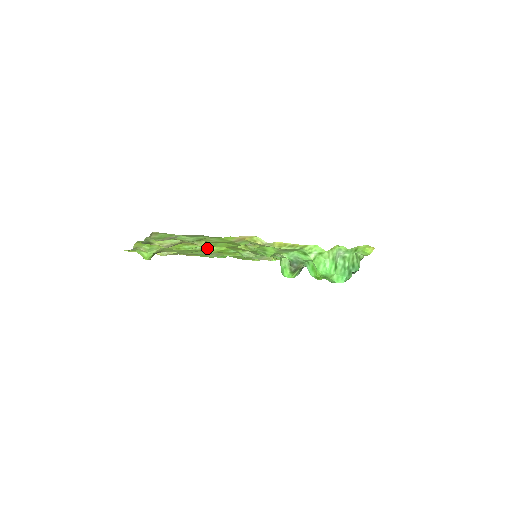
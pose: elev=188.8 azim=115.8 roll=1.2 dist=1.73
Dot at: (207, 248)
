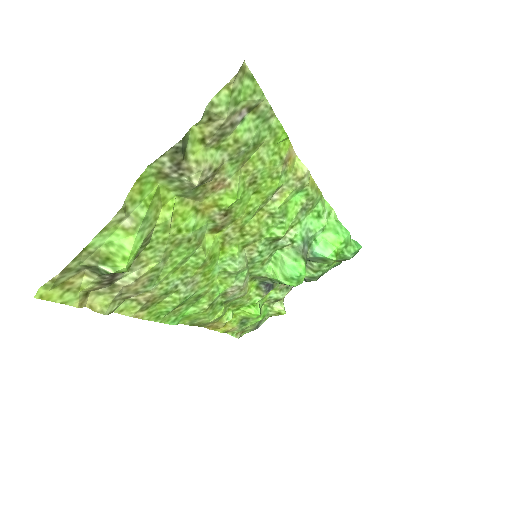
Dot at: (203, 243)
